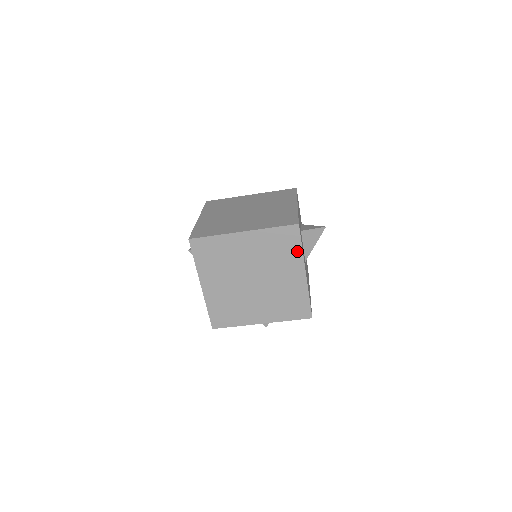
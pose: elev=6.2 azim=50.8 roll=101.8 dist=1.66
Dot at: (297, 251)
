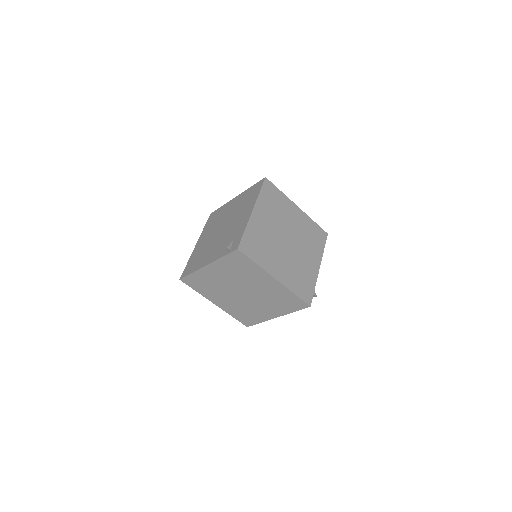
Dot at: (289, 310)
